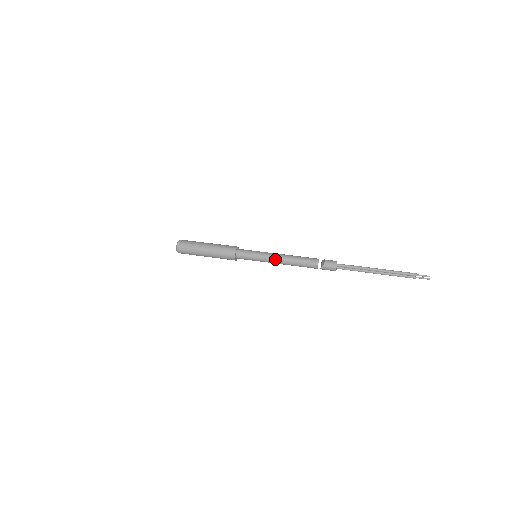
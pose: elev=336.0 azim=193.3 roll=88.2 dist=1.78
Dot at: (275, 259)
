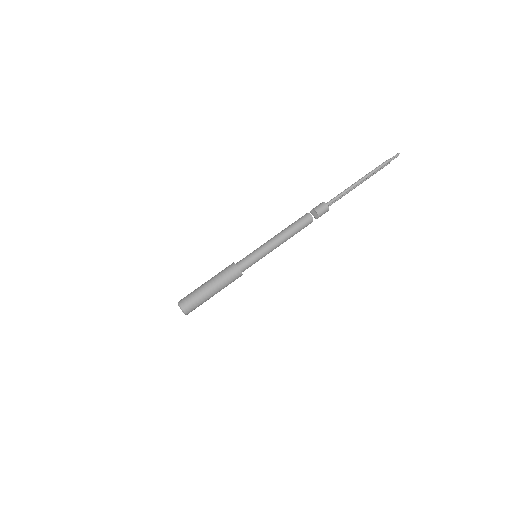
Dot at: (276, 245)
